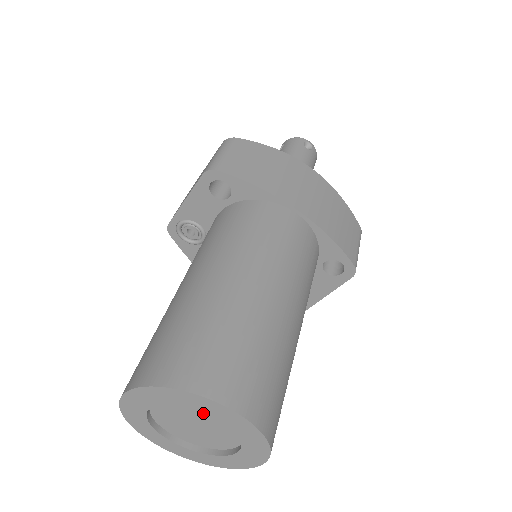
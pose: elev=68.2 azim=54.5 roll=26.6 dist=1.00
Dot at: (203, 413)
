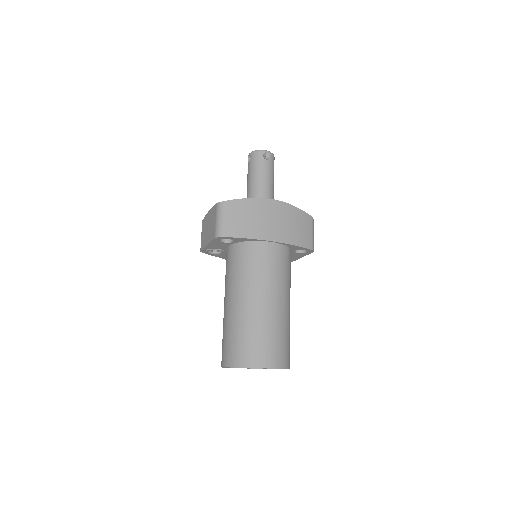
Dot at: occluded
